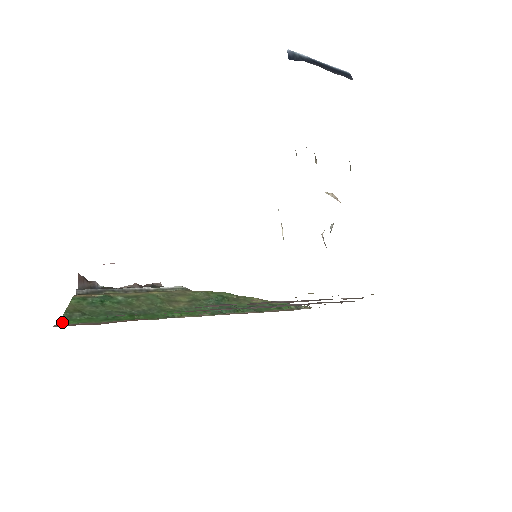
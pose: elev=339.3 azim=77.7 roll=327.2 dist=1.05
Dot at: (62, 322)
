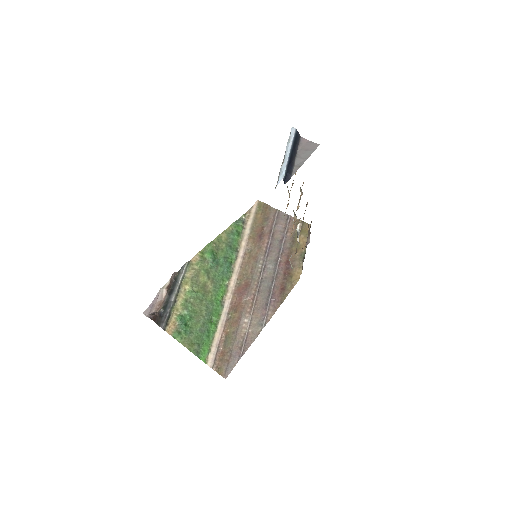
Dot at: (202, 360)
